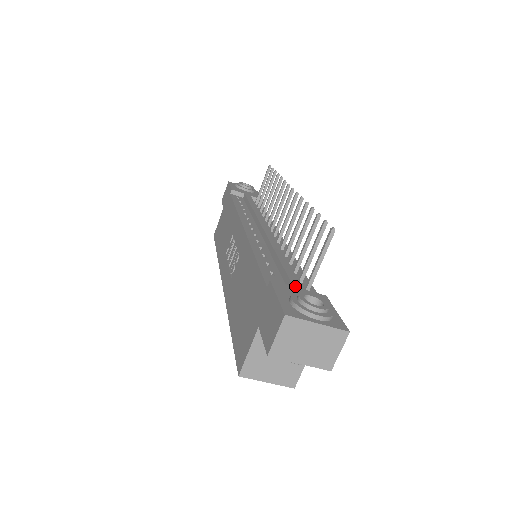
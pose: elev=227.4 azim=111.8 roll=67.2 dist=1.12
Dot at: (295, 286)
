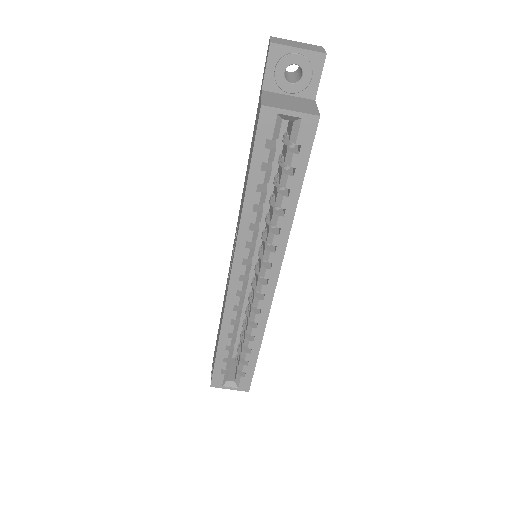
Dot at: occluded
